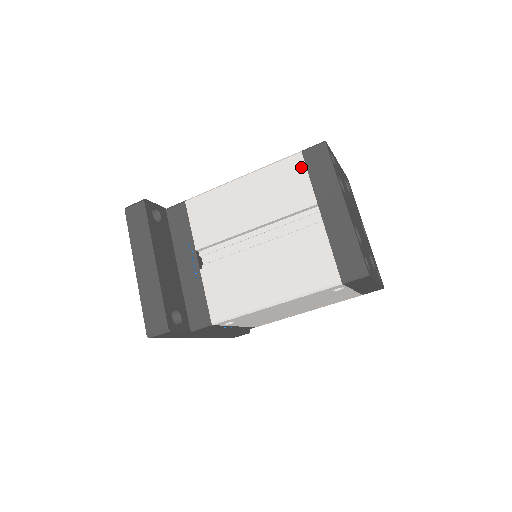
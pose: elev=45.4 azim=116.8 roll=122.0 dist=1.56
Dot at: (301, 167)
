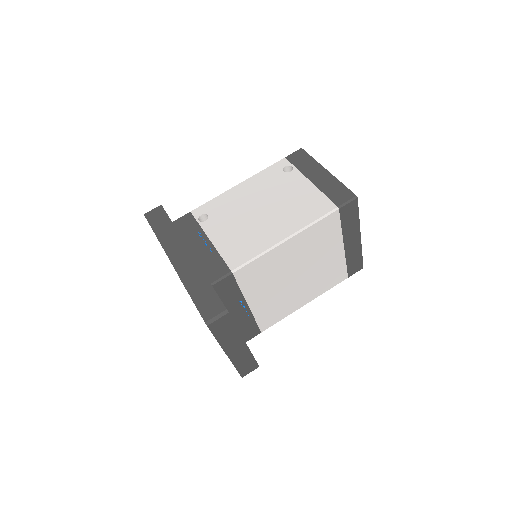
Dot at: occluded
